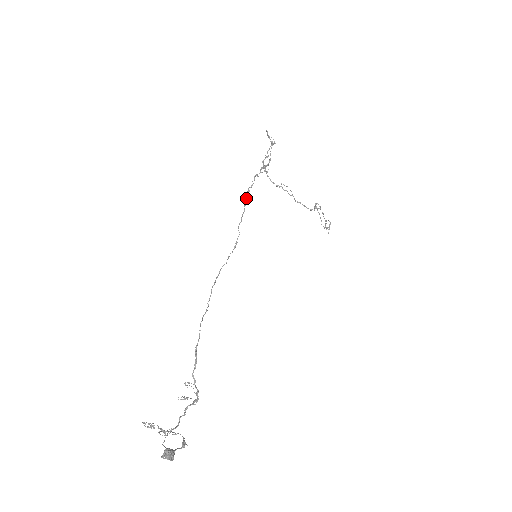
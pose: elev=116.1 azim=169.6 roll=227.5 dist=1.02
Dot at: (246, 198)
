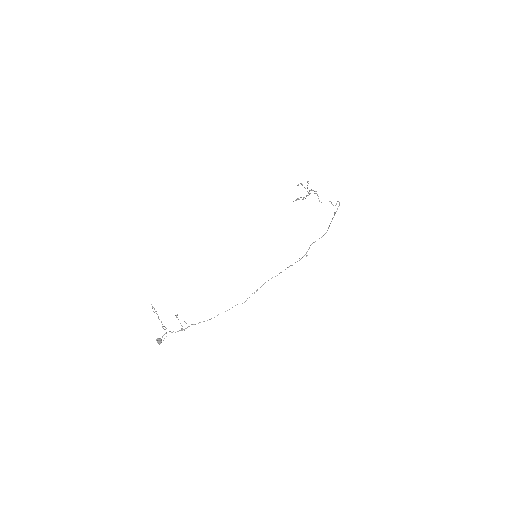
Dot at: occluded
